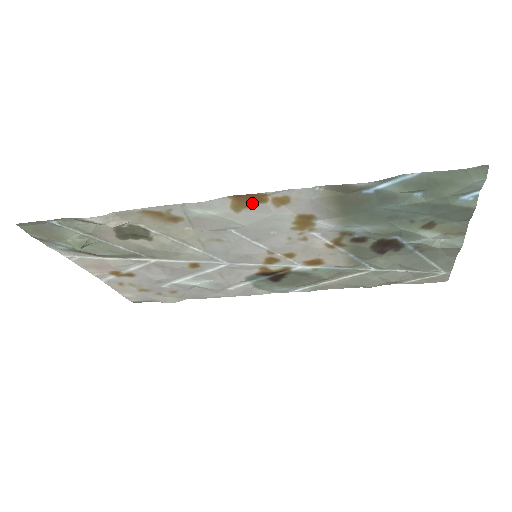
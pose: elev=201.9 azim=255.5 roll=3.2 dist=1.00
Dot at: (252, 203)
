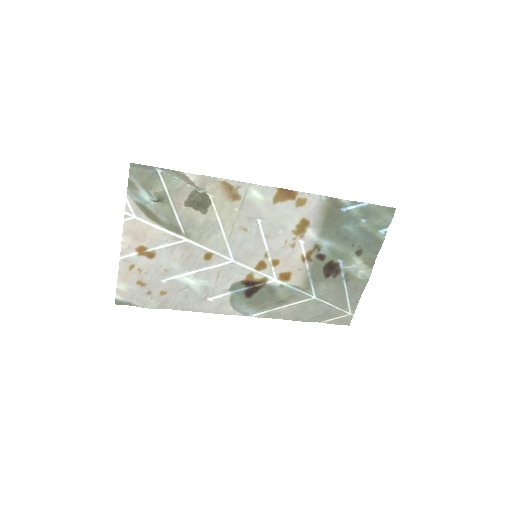
Dot at: (286, 198)
